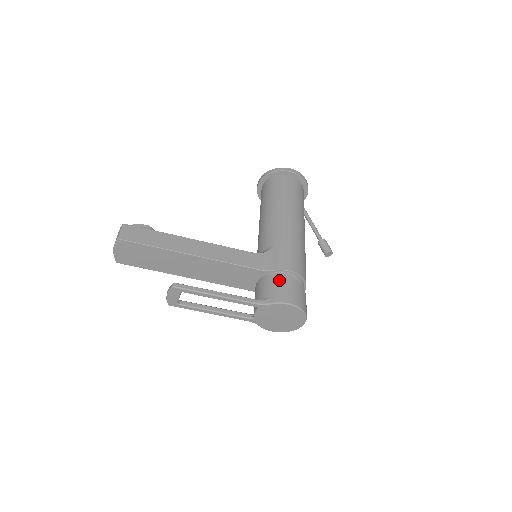
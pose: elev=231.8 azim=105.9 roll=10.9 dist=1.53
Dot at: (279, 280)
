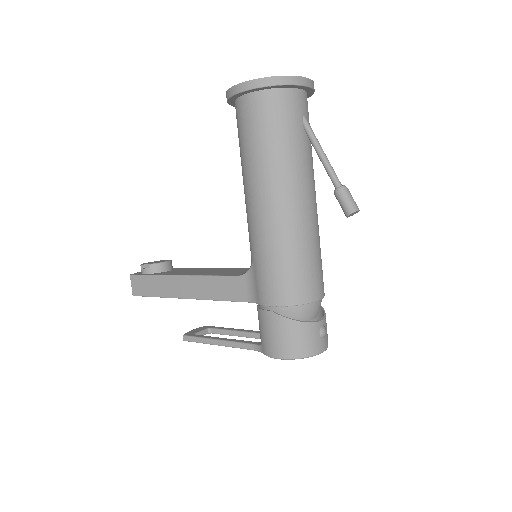
Dot at: (263, 322)
